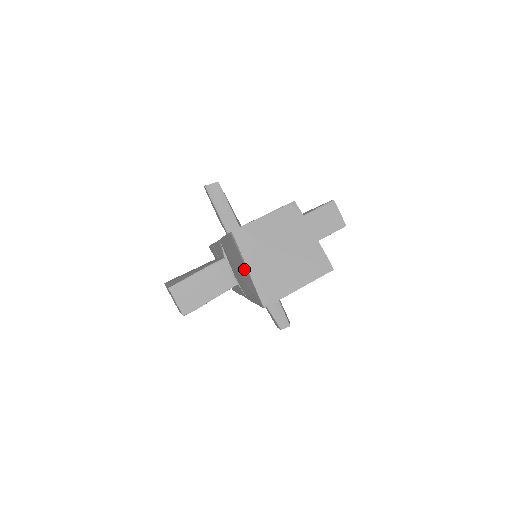
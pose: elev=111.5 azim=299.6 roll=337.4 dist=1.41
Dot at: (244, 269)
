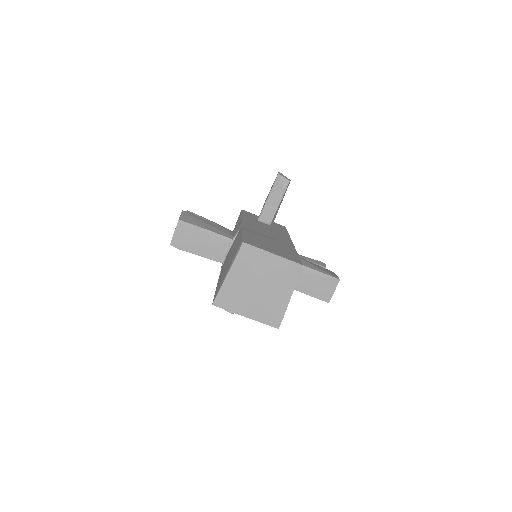
Dot at: (227, 269)
